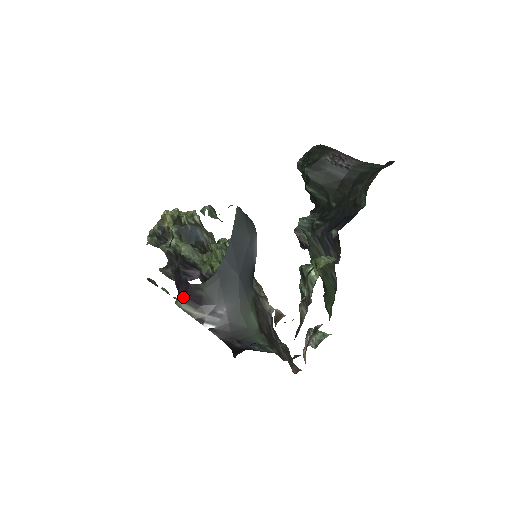
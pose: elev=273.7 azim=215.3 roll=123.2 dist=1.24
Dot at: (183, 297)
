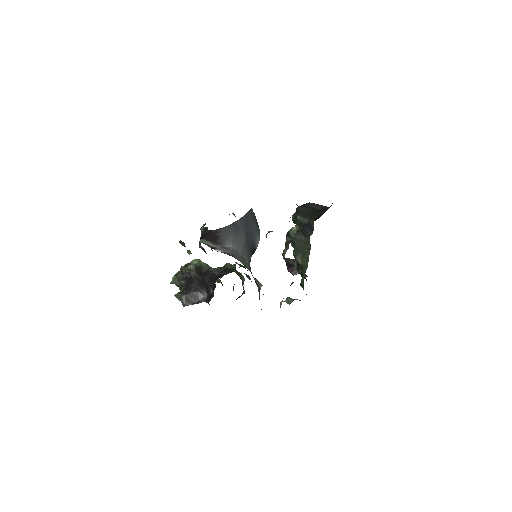
Dot at: (205, 238)
